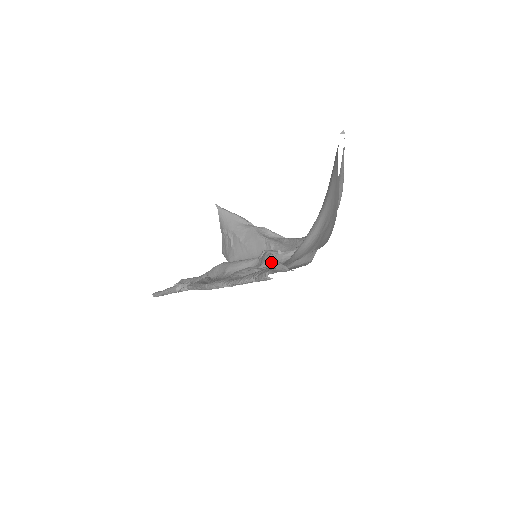
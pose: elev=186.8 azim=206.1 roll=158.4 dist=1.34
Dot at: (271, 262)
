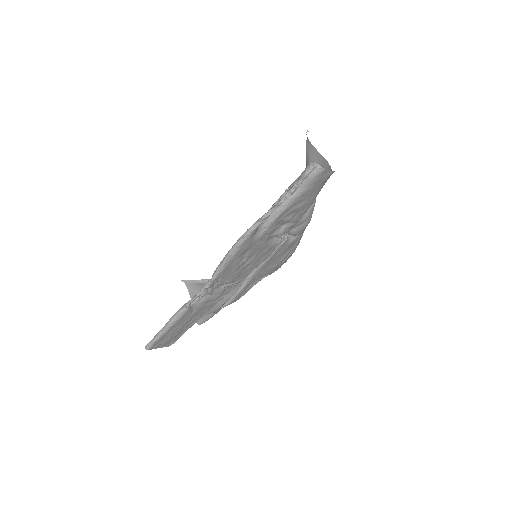
Dot at: occluded
